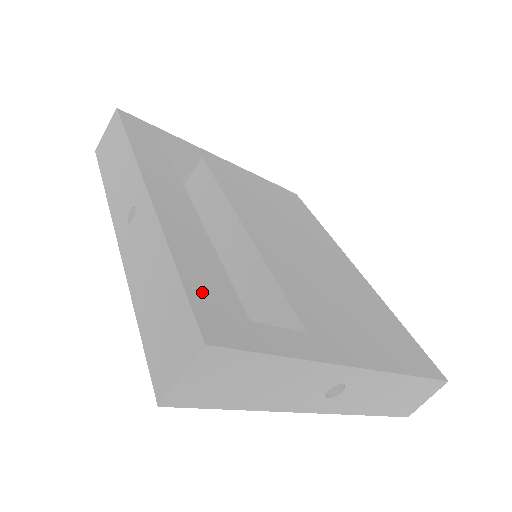
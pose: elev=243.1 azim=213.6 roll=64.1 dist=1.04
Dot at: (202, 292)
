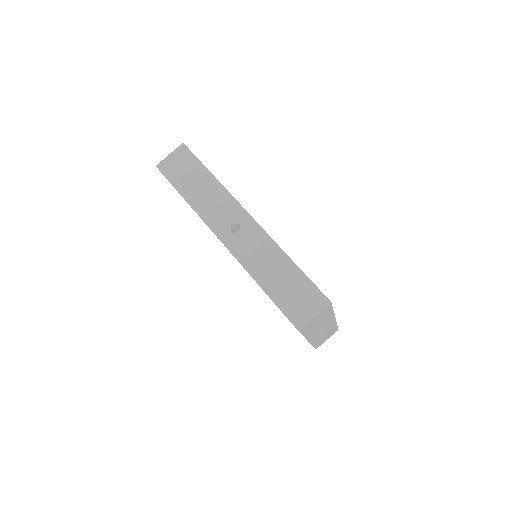
Dot at: occluded
